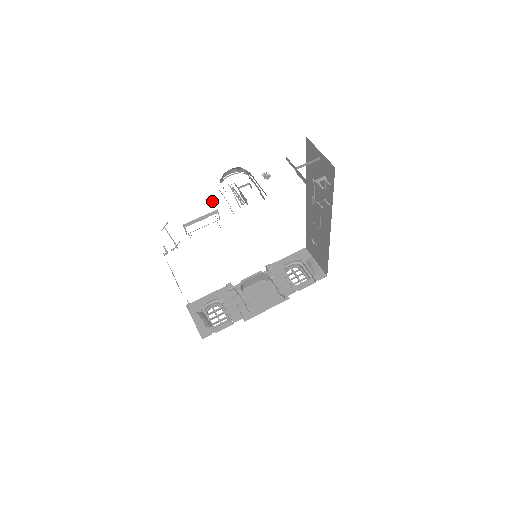
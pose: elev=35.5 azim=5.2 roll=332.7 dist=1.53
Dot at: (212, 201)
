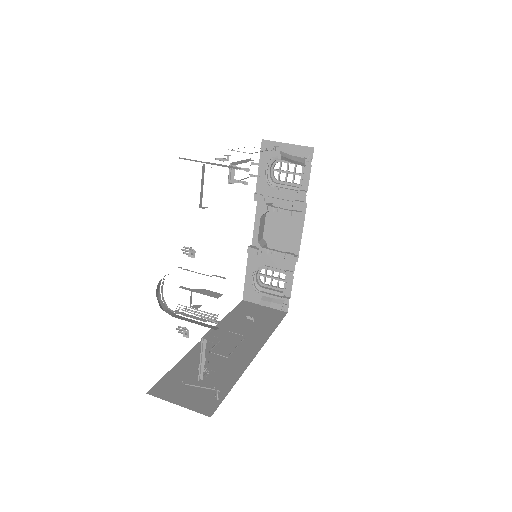
Dot at: (187, 335)
